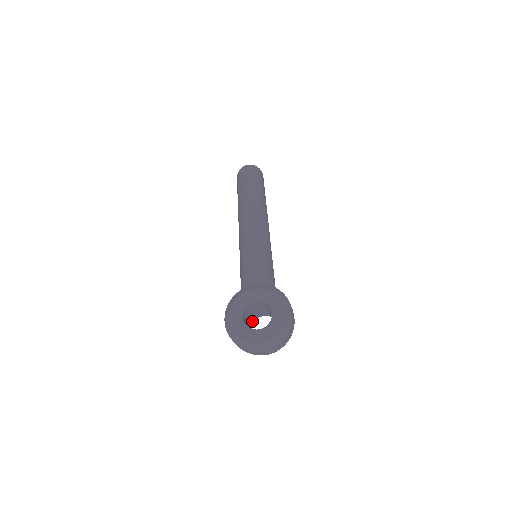
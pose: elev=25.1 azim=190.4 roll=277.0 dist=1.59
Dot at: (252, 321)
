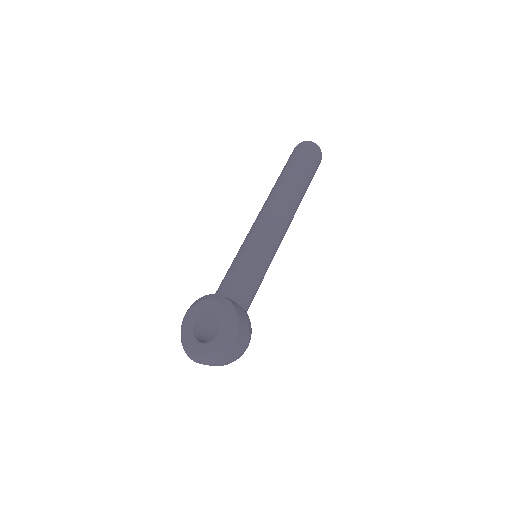
Dot at: occluded
